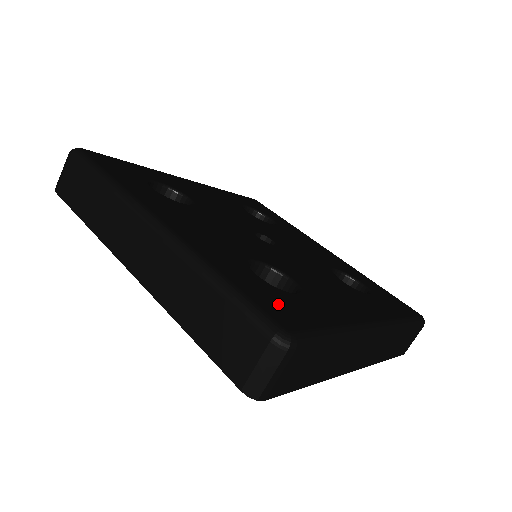
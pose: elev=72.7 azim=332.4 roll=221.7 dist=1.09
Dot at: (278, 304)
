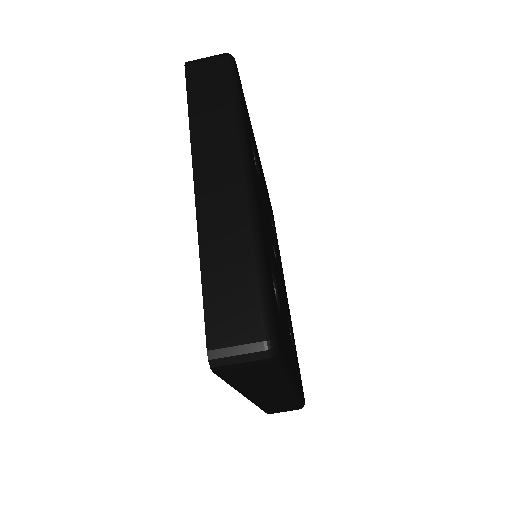
Dot at: (277, 317)
